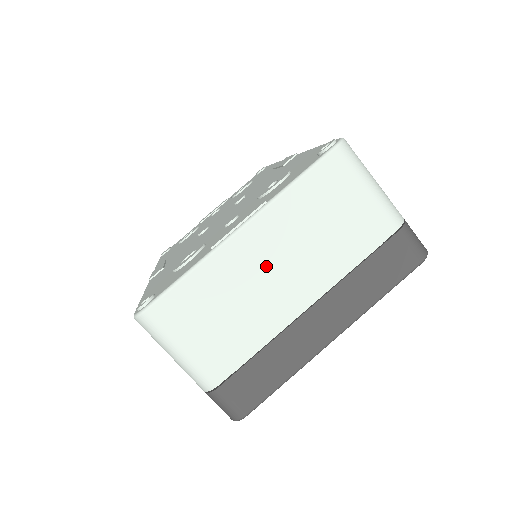
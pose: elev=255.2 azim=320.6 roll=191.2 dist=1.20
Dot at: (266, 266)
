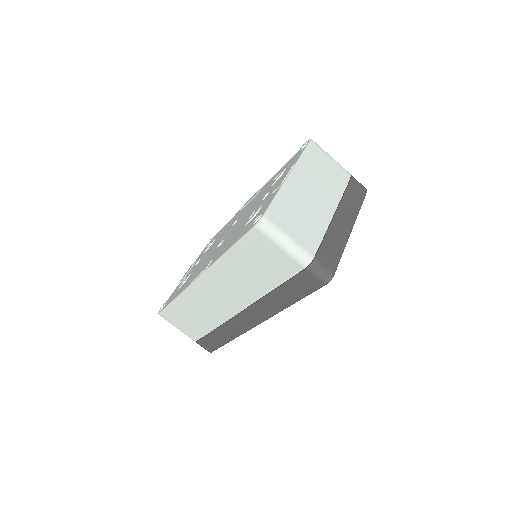
Dot at: (308, 192)
